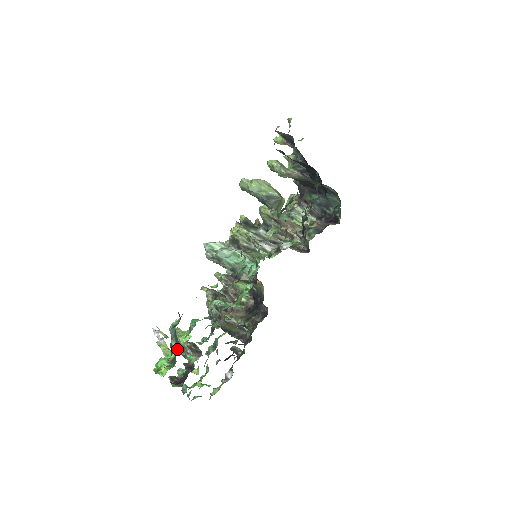
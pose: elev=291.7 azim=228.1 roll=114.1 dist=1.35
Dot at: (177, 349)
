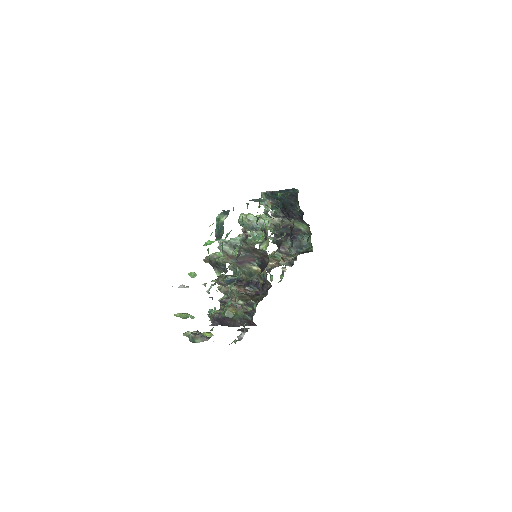
Dot at: (227, 216)
